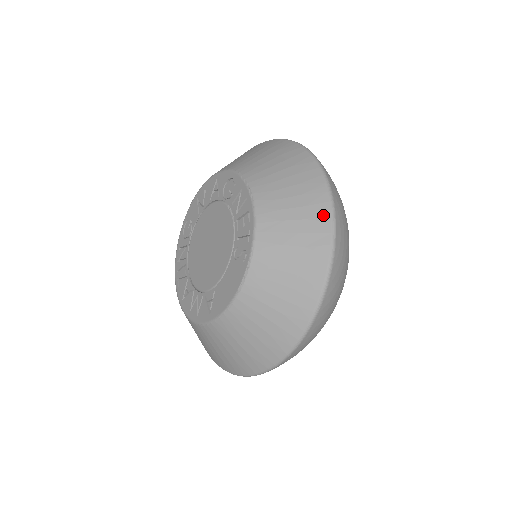
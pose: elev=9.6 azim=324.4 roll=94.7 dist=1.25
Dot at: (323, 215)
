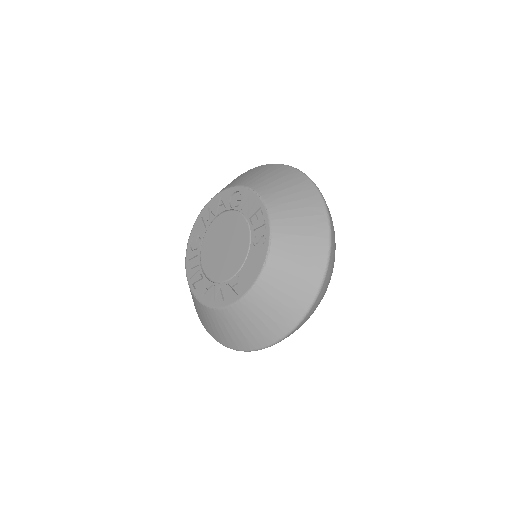
Dot at: (317, 203)
